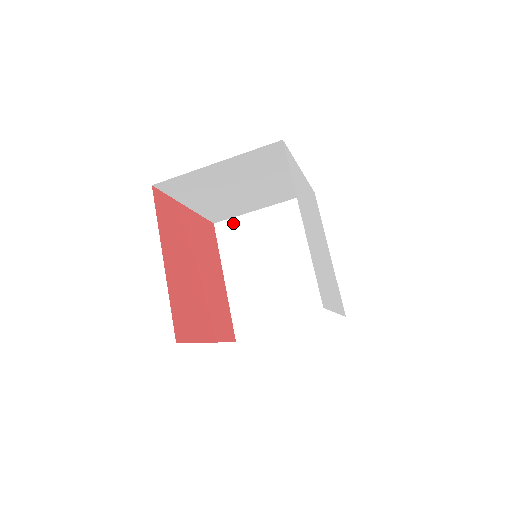
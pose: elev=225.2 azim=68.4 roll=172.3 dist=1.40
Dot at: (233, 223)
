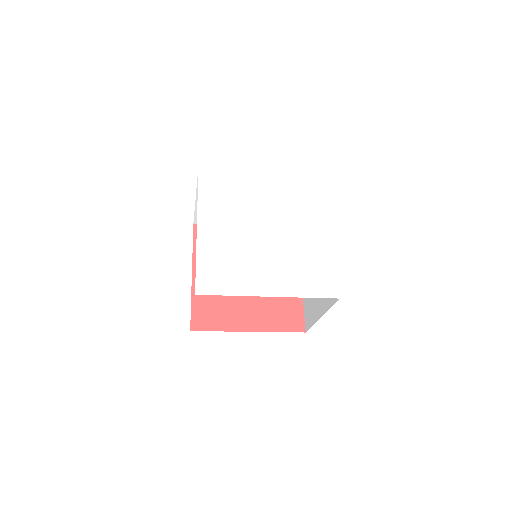
Dot at: occluded
